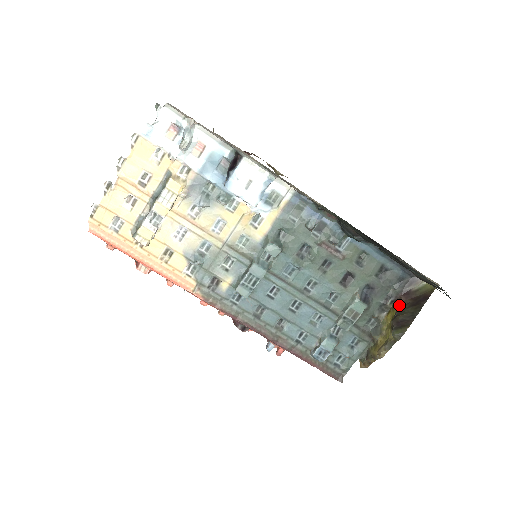
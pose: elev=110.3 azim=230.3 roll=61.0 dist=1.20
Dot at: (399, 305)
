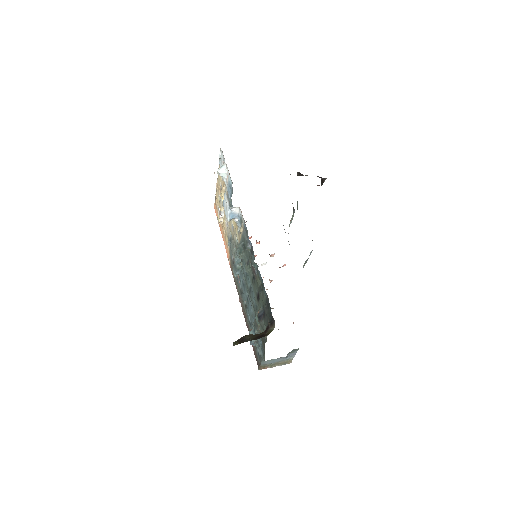
Dot at: (261, 333)
